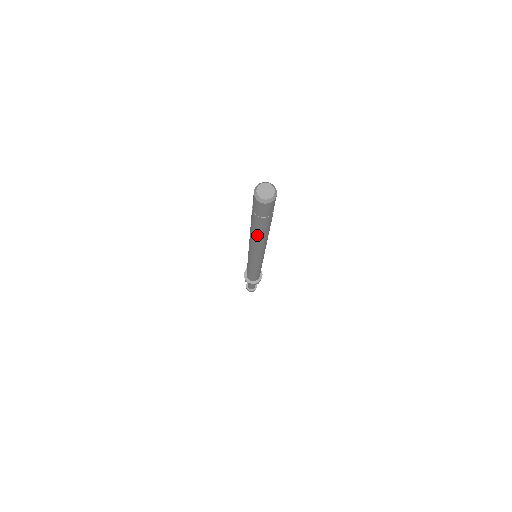
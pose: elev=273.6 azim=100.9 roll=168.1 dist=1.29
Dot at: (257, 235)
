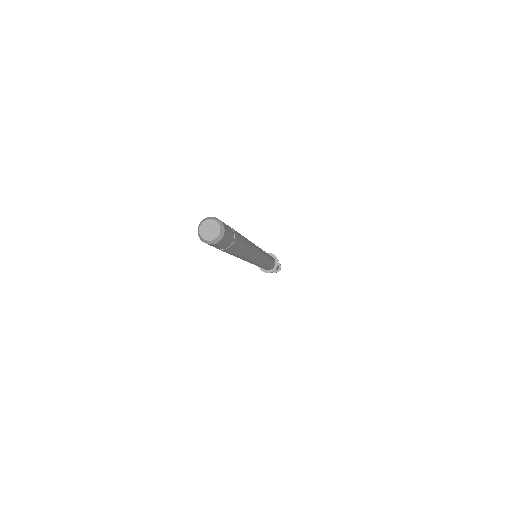
Dot at: occluded
